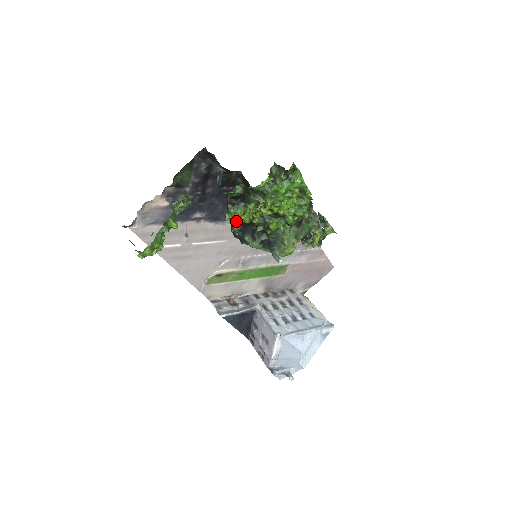
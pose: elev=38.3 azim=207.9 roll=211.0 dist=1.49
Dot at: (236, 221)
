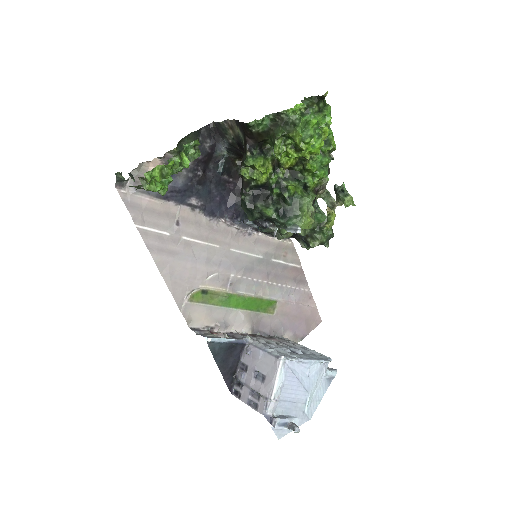
Dot at: (249, 183)
